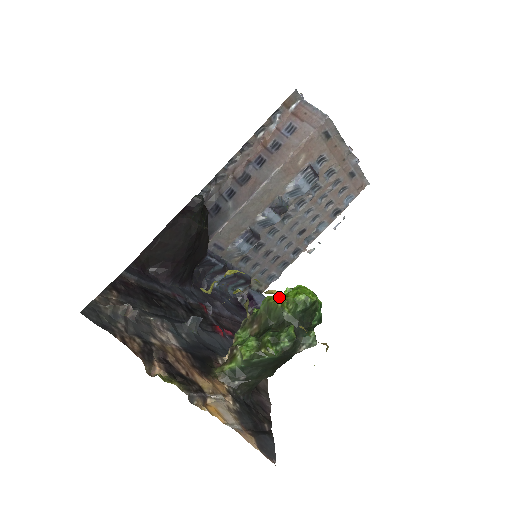
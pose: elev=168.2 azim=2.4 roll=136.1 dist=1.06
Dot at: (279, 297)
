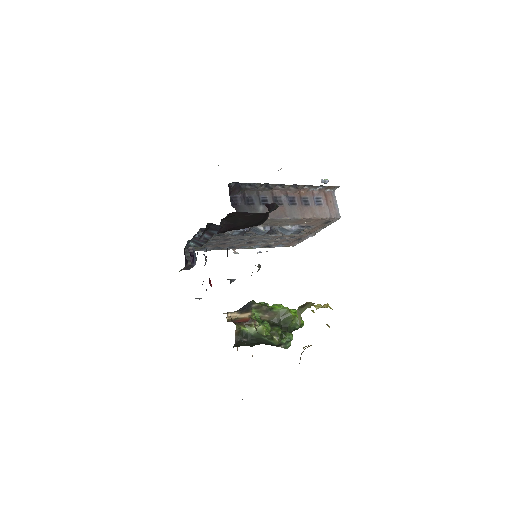
Dot at: (294, 313)
